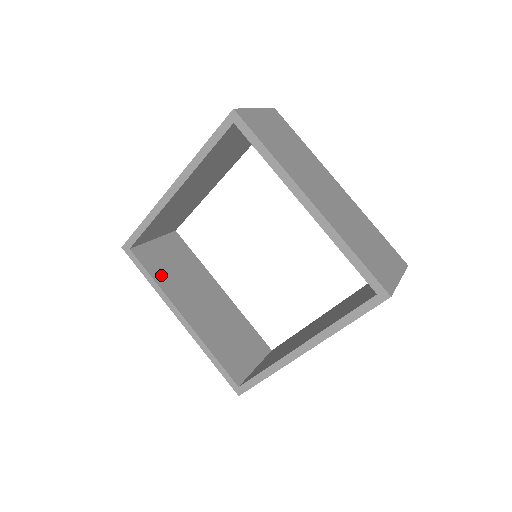
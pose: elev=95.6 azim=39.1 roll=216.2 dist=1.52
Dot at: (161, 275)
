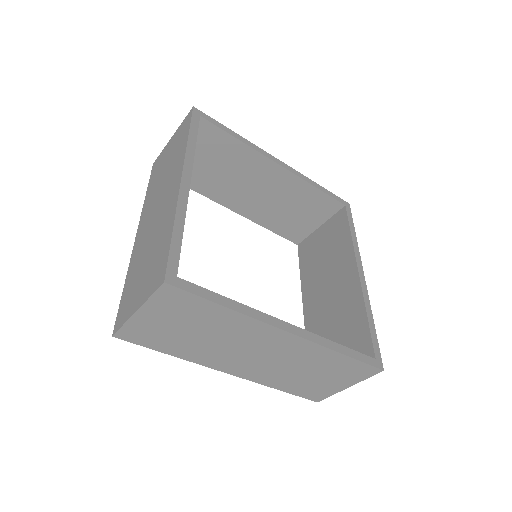
Dot at: (201, 183)
